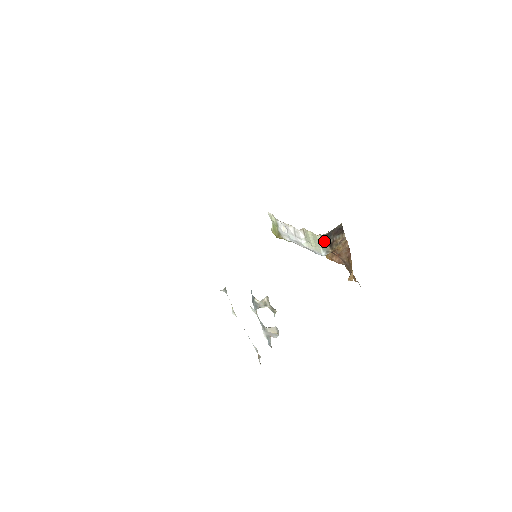
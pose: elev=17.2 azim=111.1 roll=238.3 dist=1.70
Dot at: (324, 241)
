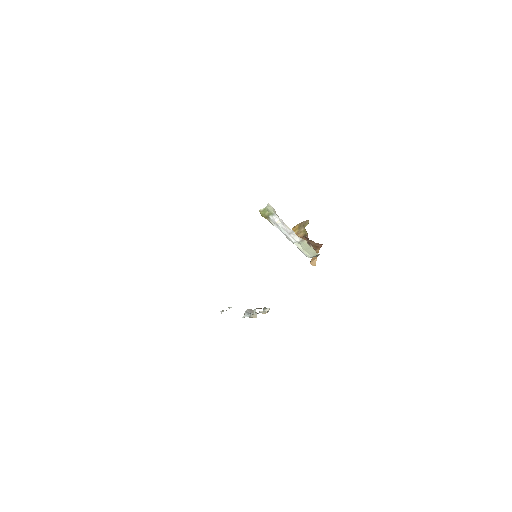
Dot at: occluded
